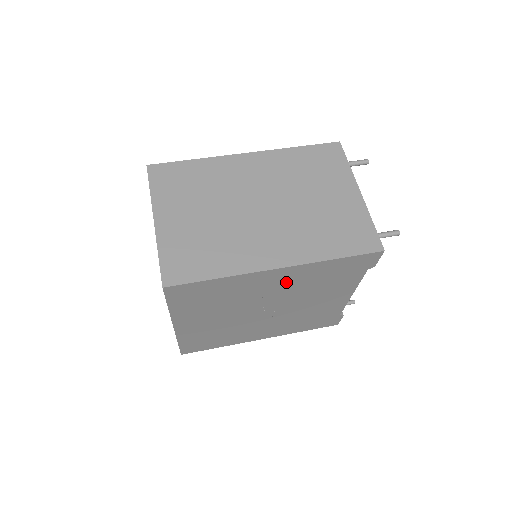
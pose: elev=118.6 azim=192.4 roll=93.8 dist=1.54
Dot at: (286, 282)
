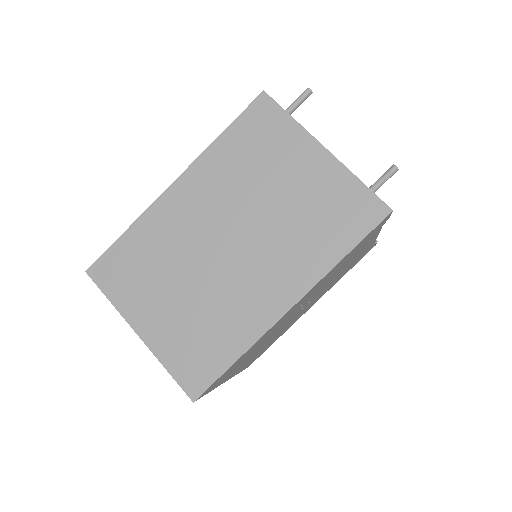
Dot at: (306, 298)
